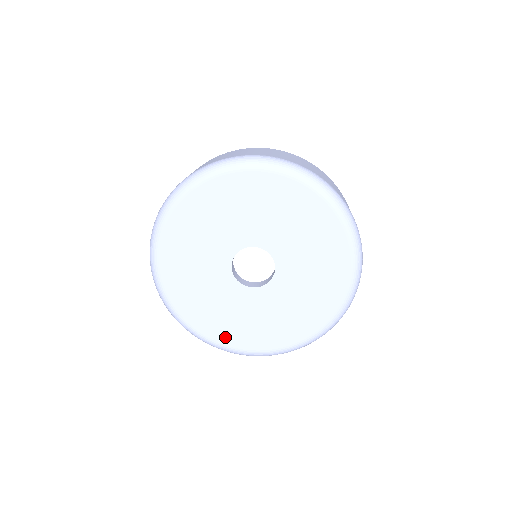
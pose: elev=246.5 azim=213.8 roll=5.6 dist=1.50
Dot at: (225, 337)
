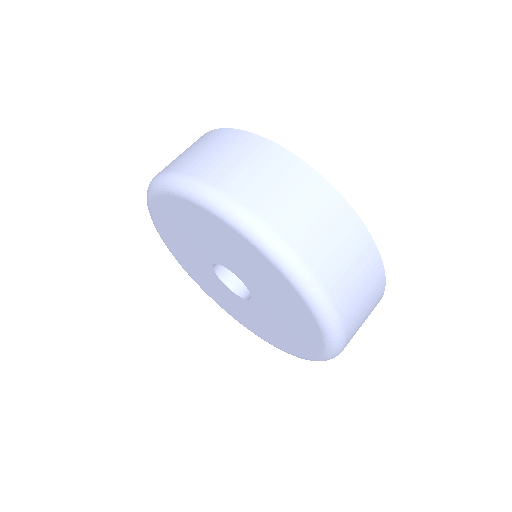
Dot at: (244, 323)
